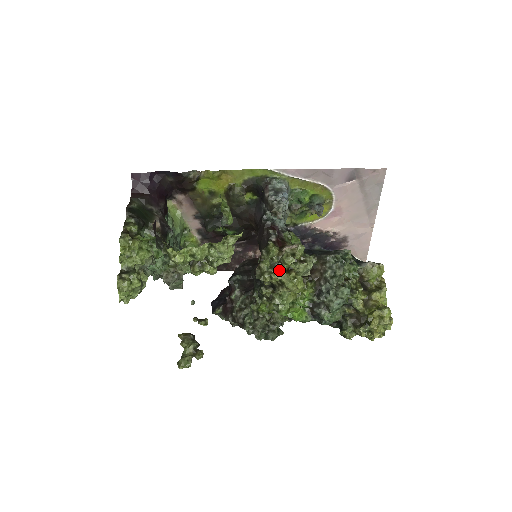
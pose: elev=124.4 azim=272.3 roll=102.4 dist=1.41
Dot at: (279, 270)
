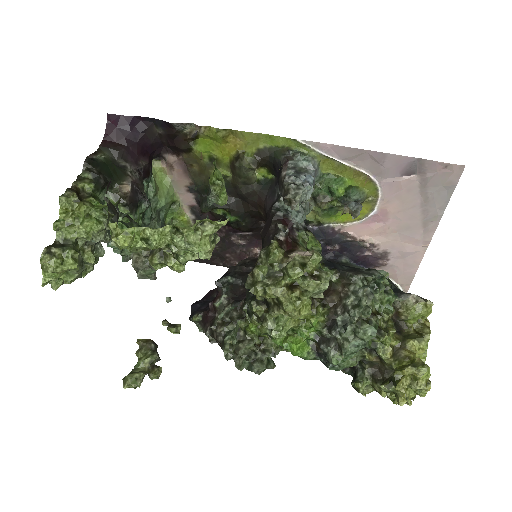
Dot at: (278, 283)
